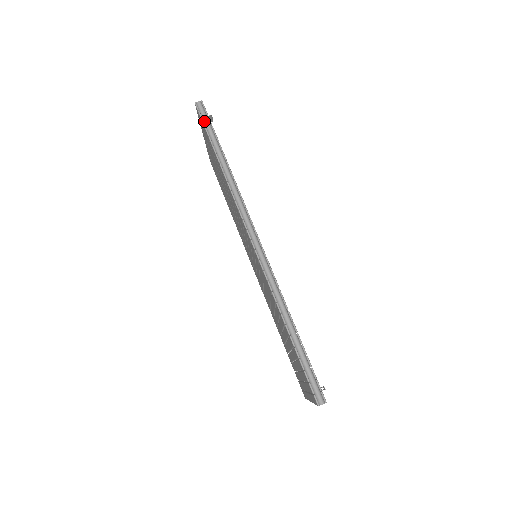
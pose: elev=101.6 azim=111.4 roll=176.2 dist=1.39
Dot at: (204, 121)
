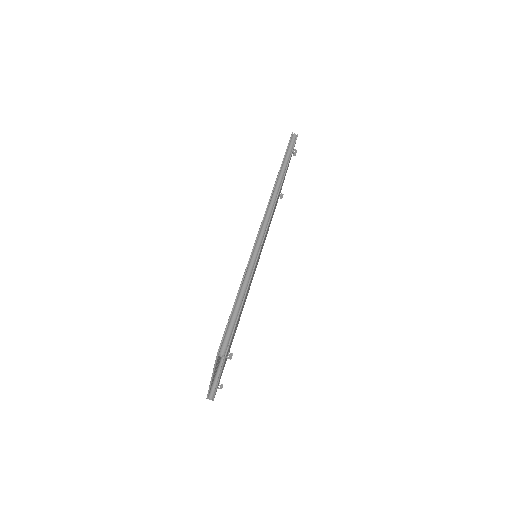
Dot at: (290, 145)
